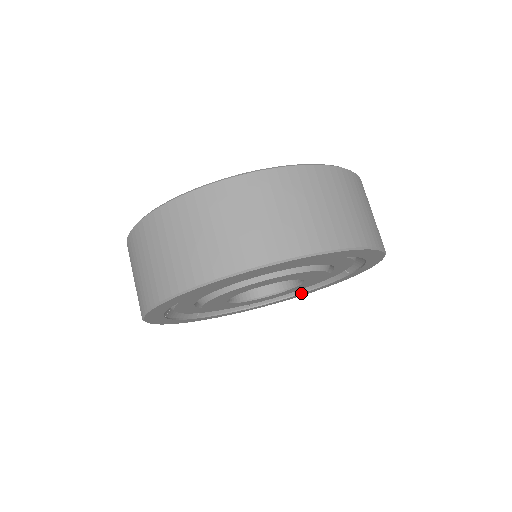
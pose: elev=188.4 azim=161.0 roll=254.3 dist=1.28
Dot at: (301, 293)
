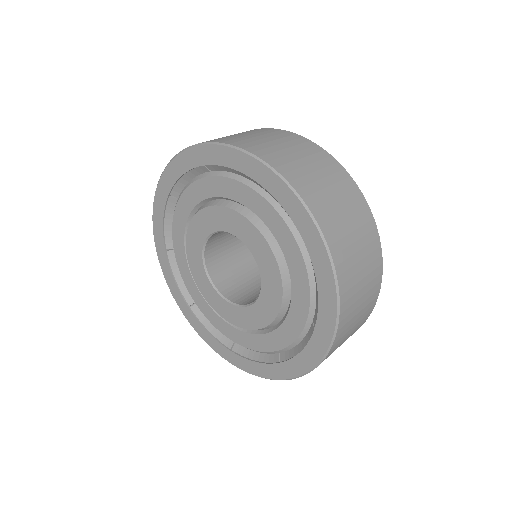
Dot at: (228, 347)
